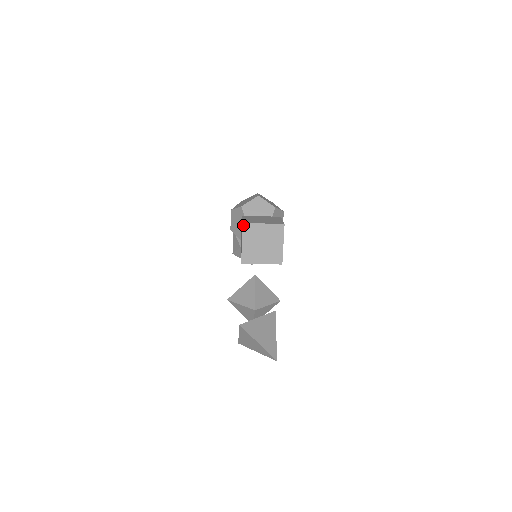
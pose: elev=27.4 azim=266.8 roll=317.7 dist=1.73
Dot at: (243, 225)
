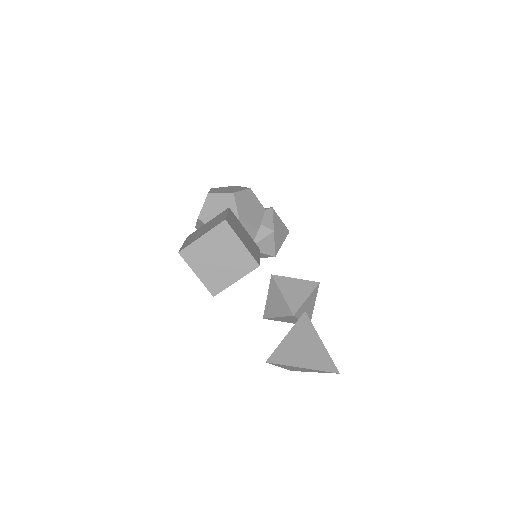
Dot at: (181, 254)
